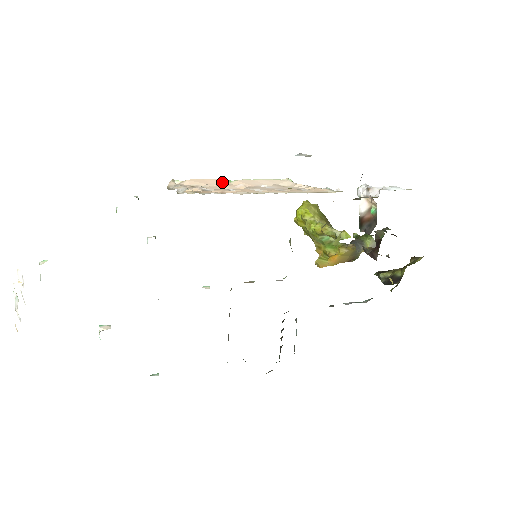
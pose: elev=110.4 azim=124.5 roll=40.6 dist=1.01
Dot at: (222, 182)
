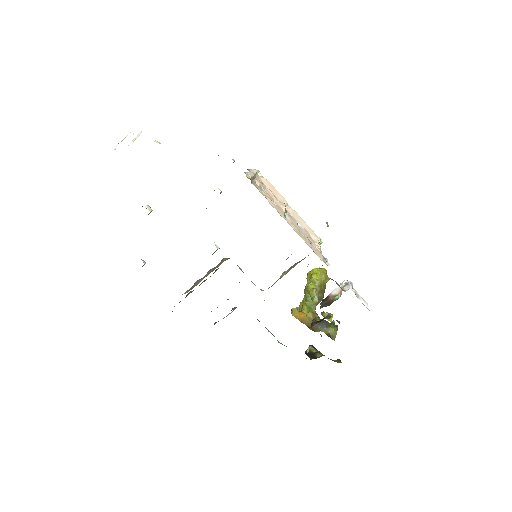
Dot at: (281, 199)
